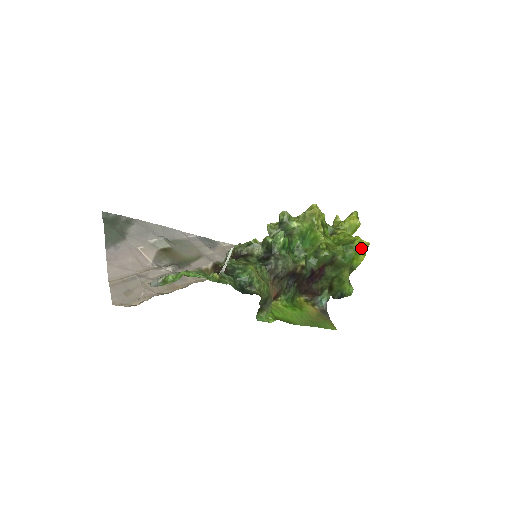
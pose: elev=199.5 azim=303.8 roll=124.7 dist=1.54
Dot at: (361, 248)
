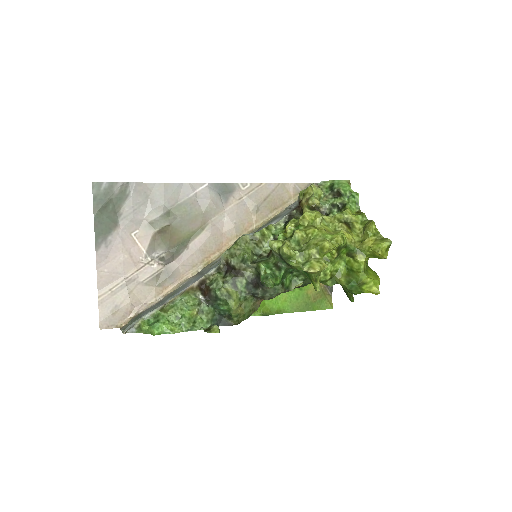
Dot at: (368, 292)
